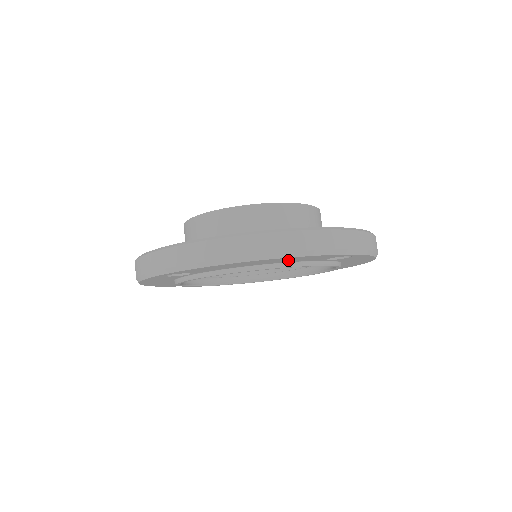
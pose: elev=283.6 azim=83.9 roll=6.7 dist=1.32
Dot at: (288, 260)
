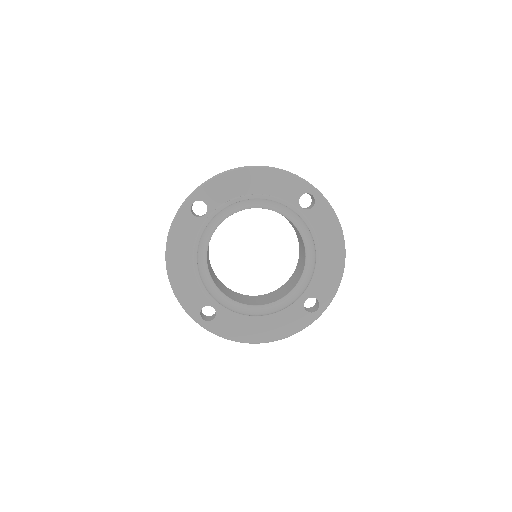
Dot at: (270, 184)
